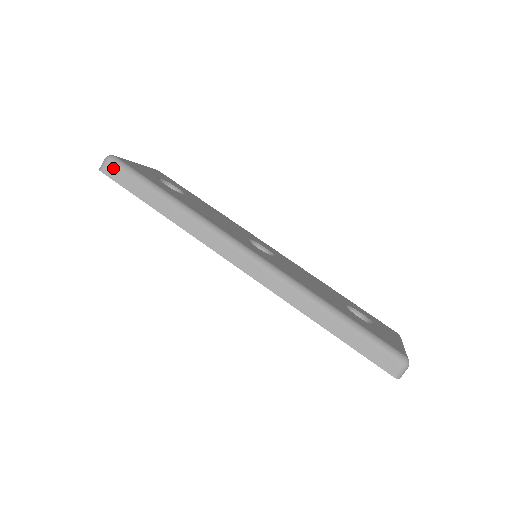
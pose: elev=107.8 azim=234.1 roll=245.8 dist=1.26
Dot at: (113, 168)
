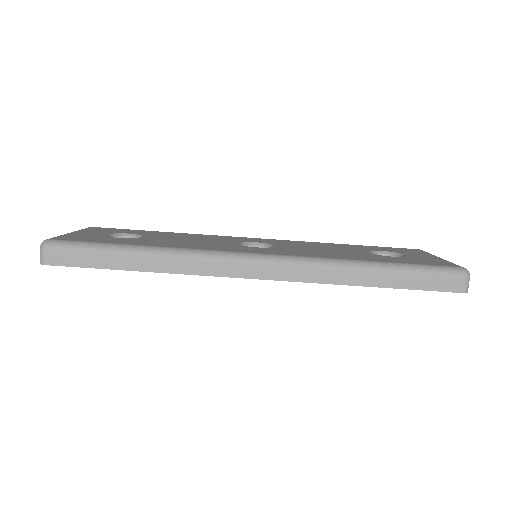
Dot at: (57, 253)
